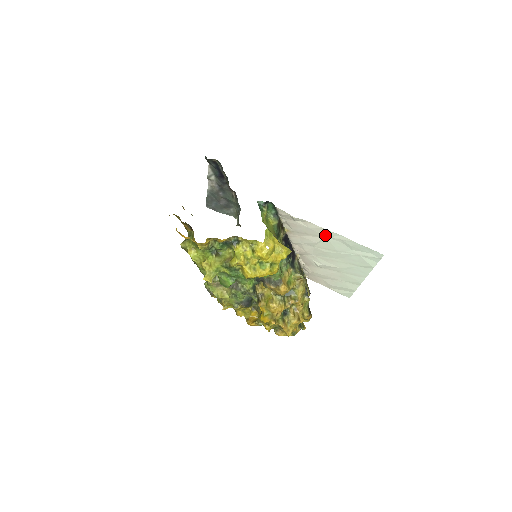
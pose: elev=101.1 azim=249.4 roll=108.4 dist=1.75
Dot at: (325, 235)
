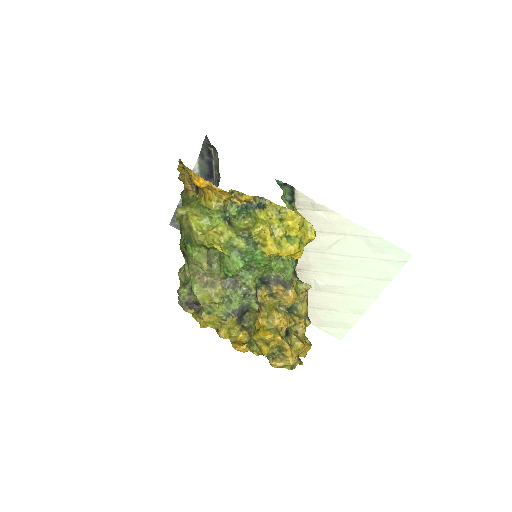
Dot at: (346, 231)
